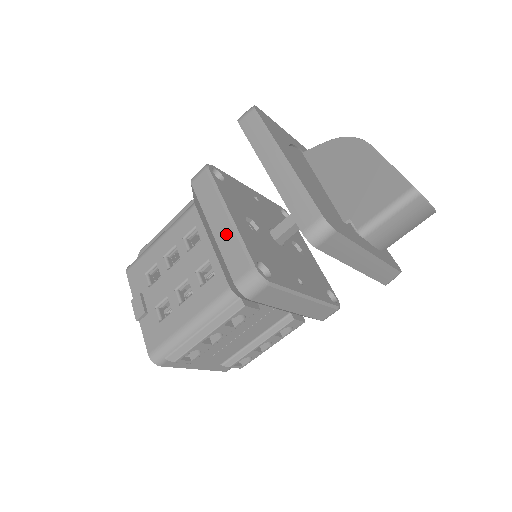
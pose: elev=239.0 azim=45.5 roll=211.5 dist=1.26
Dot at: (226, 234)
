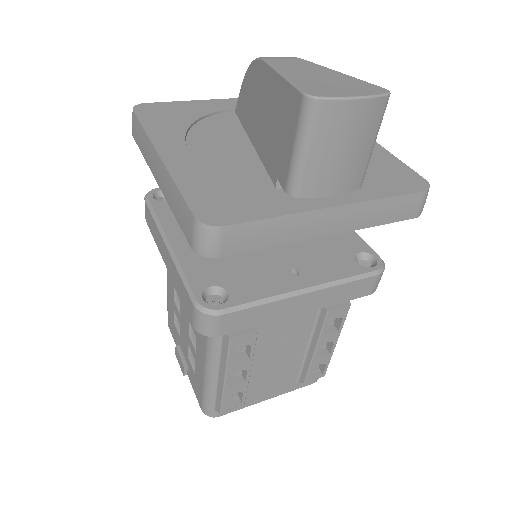
Dot at: (172, 269)
